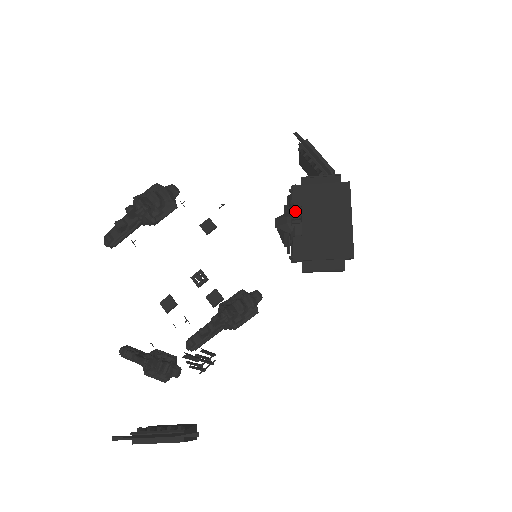
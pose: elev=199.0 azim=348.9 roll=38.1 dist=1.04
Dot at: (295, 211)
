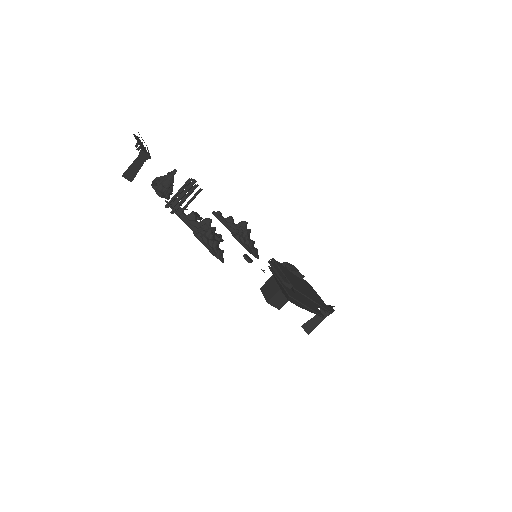
Dot at: occluded
